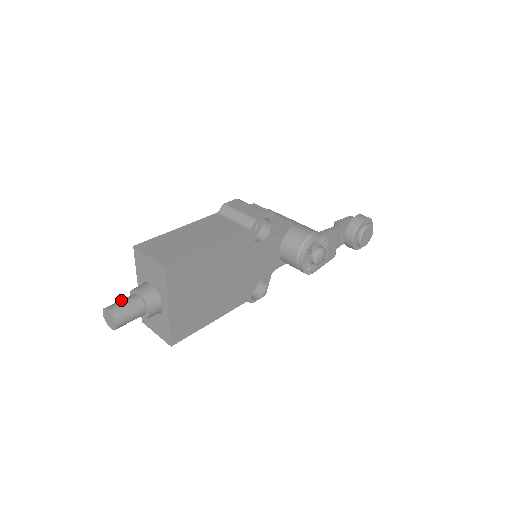
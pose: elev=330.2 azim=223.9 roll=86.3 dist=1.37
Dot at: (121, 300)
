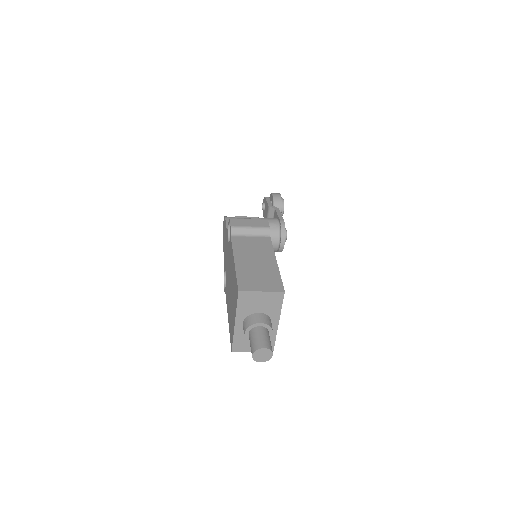
Dot at: (257, 337)
